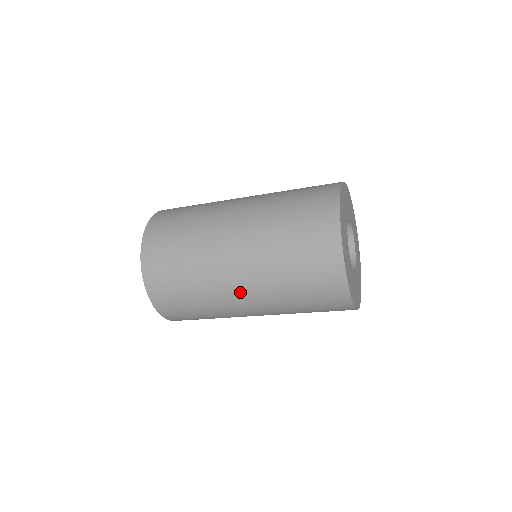
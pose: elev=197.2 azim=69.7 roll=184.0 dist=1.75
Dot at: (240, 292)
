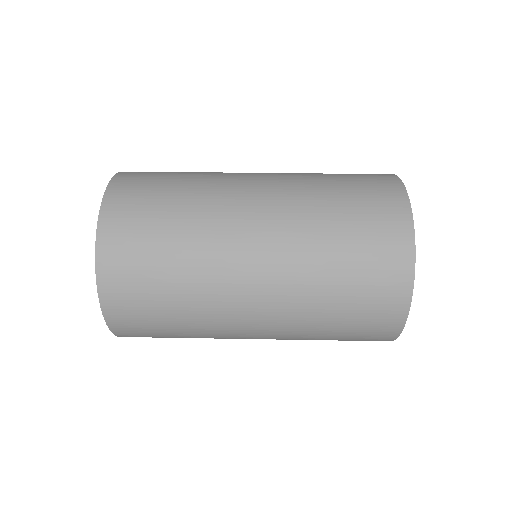
Dot at: occluded
